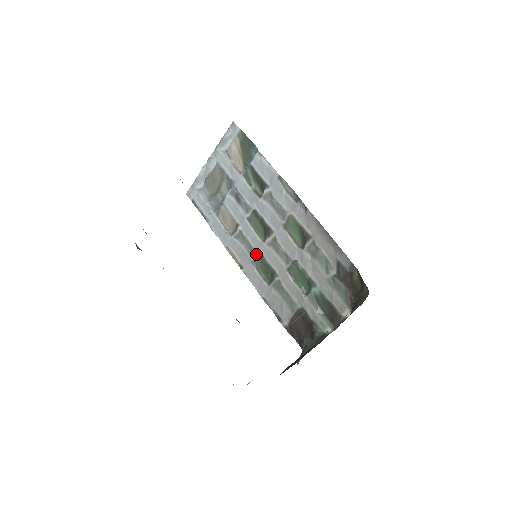
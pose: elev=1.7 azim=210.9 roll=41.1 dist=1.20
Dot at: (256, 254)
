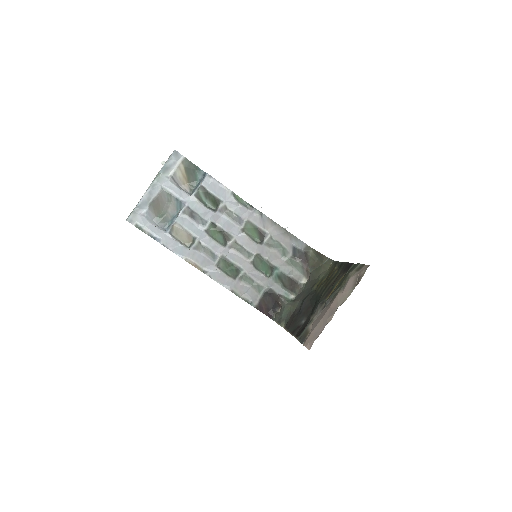
Dot at: (219, 258)
